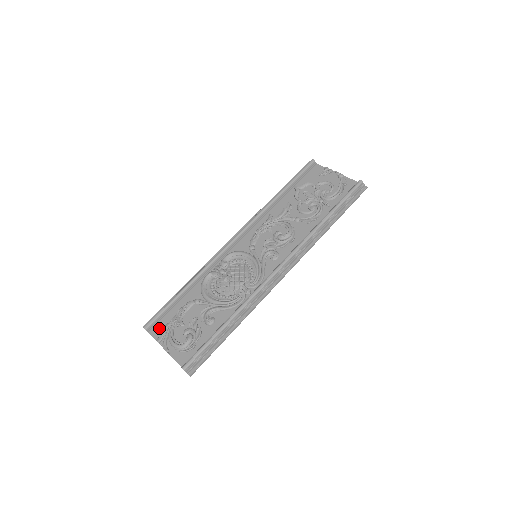
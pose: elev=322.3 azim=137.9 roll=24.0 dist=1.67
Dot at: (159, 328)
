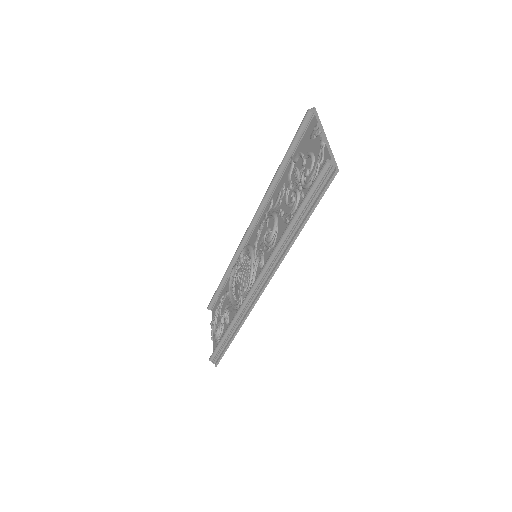
Dot at: (214, 310)
